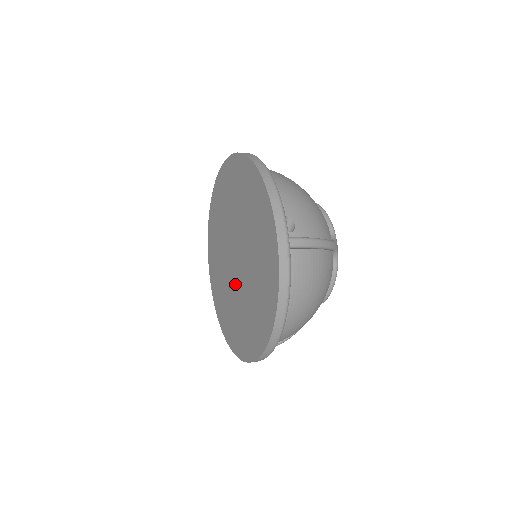
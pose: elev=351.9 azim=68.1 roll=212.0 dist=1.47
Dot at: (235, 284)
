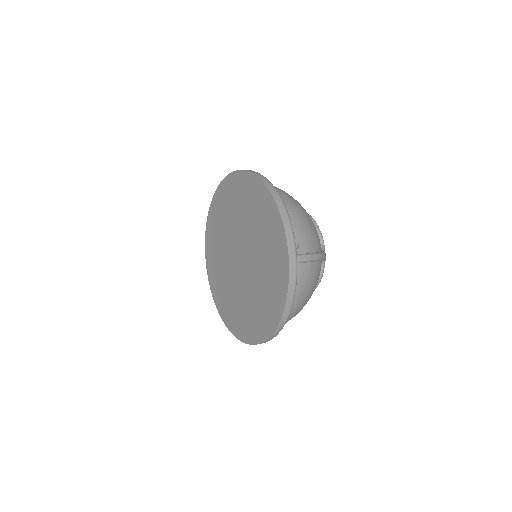
Dot at: (238, 279)
